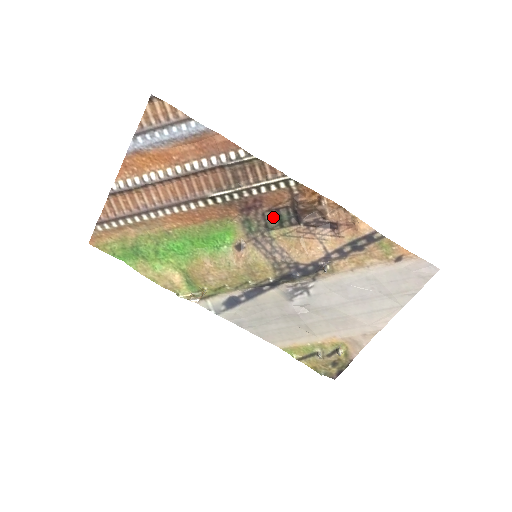
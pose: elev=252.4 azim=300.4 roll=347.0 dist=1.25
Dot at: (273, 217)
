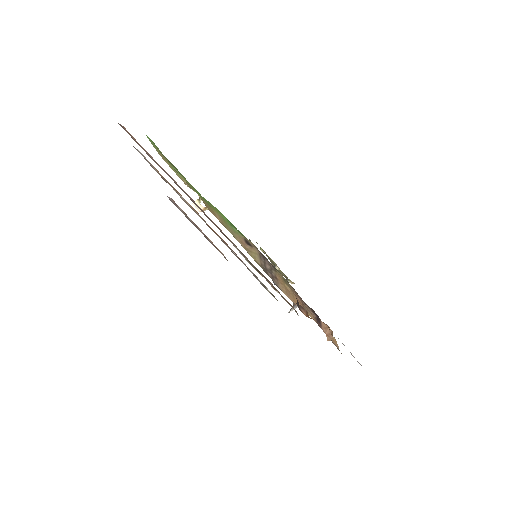
Dot at: occluded
